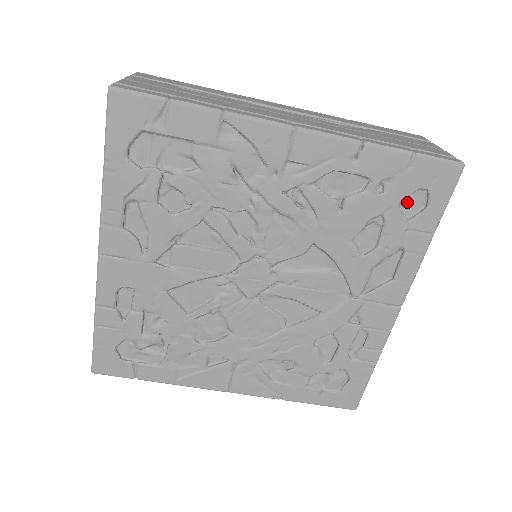
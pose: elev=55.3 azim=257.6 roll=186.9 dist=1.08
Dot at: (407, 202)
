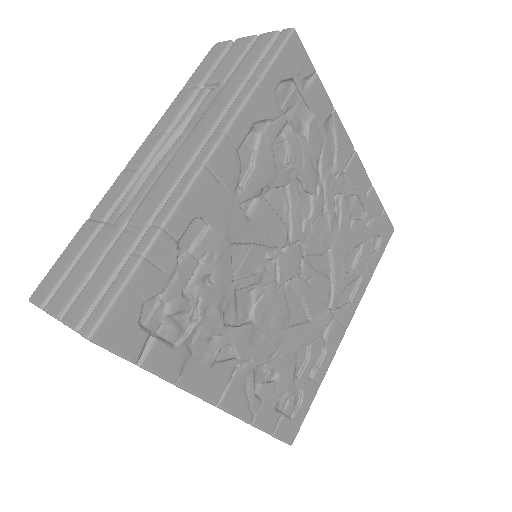
Dot at: (370, 242)
